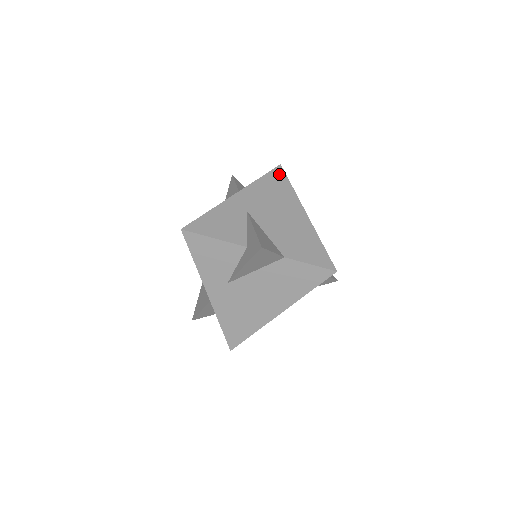
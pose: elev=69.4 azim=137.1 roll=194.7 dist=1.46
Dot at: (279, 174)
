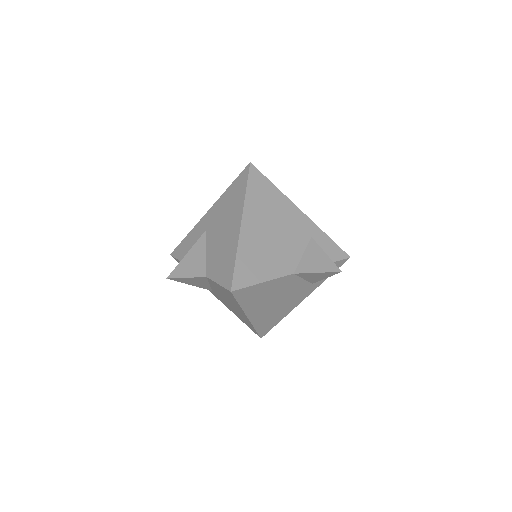
Dot at: (243, 176)
